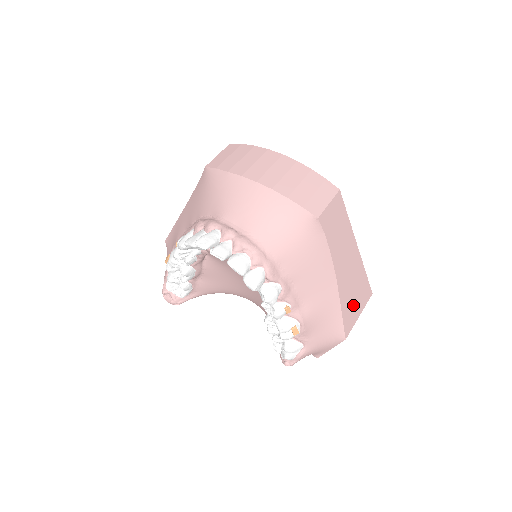
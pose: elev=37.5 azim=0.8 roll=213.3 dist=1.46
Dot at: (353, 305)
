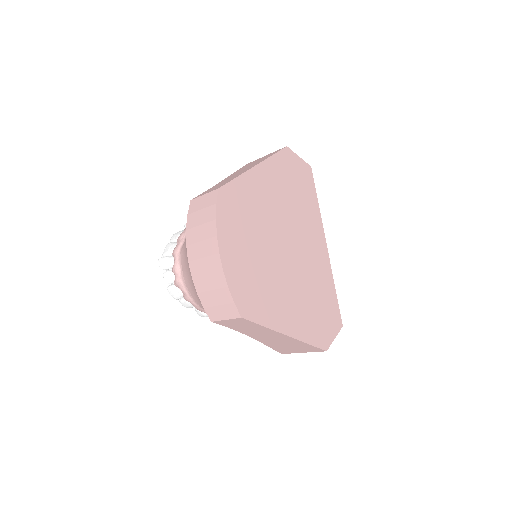
Dot at: (290, 348)
